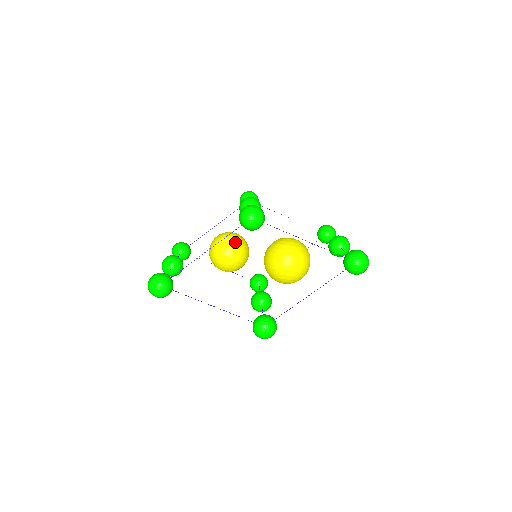
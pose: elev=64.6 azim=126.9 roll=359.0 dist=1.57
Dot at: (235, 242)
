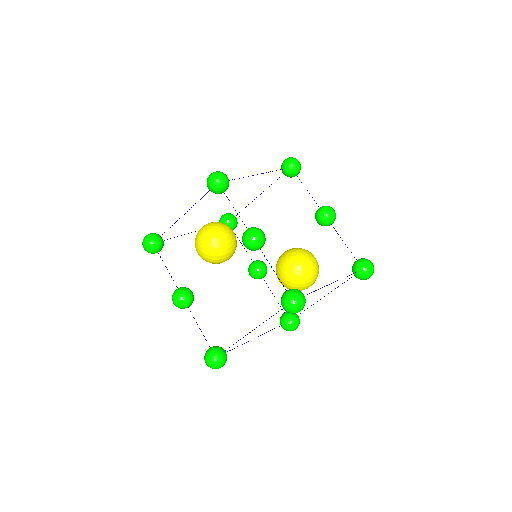
Dot at: (229, 246)
